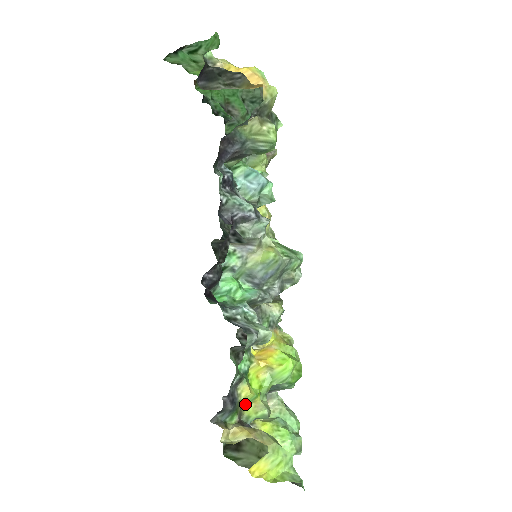
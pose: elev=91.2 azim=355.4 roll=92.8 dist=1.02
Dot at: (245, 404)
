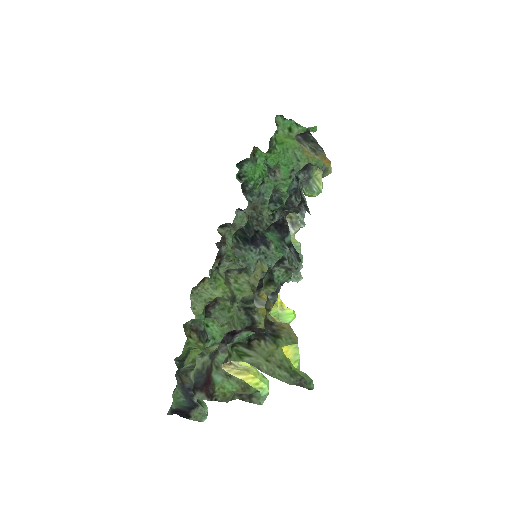
Dot at: (265, 317)
